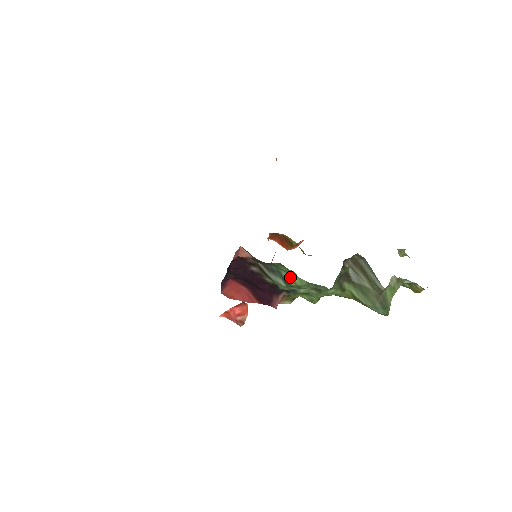
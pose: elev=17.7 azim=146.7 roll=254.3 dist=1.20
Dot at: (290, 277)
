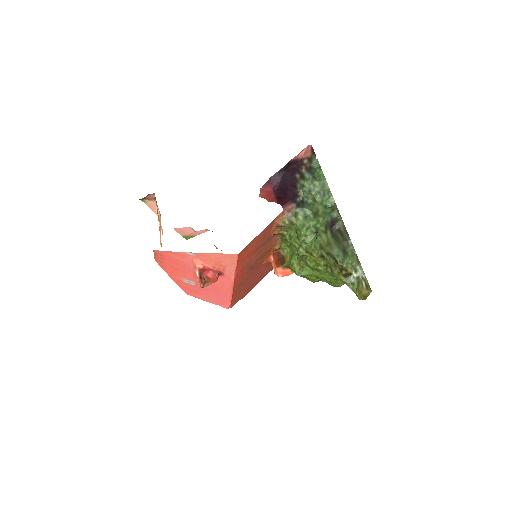
Dot at: (318, 176)
